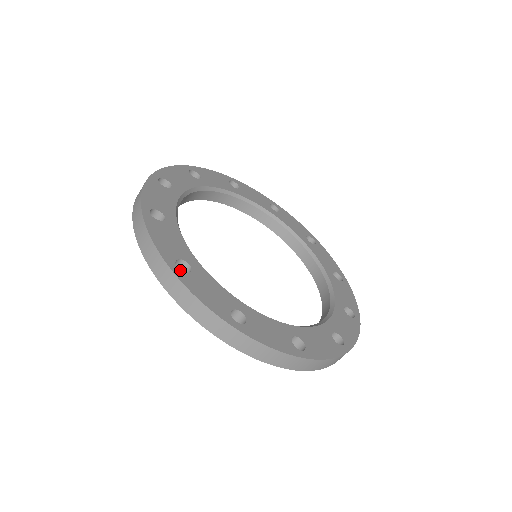
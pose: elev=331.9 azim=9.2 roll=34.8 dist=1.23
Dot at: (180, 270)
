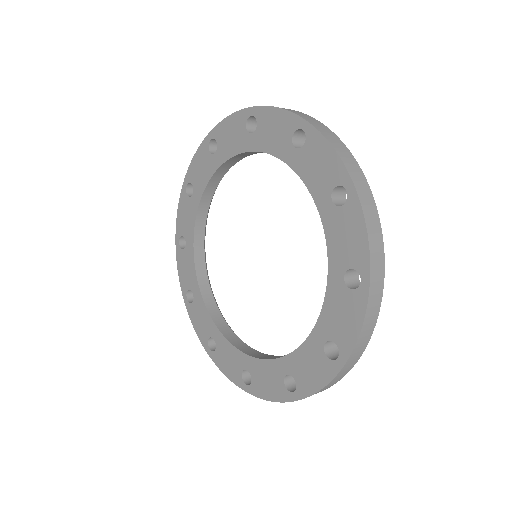
Dot at: occluded
